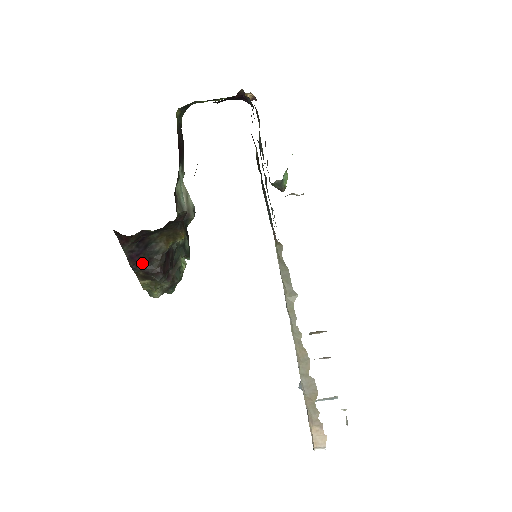
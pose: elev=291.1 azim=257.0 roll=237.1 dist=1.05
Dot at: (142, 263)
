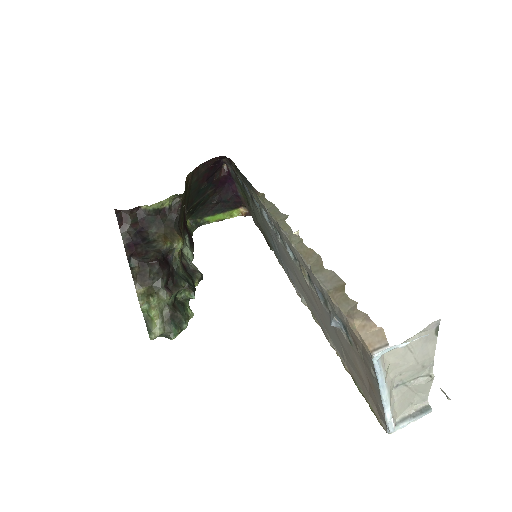
Dot at: (139, 254)
